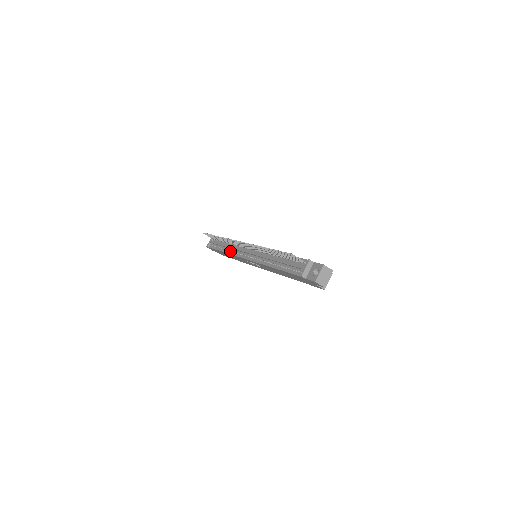
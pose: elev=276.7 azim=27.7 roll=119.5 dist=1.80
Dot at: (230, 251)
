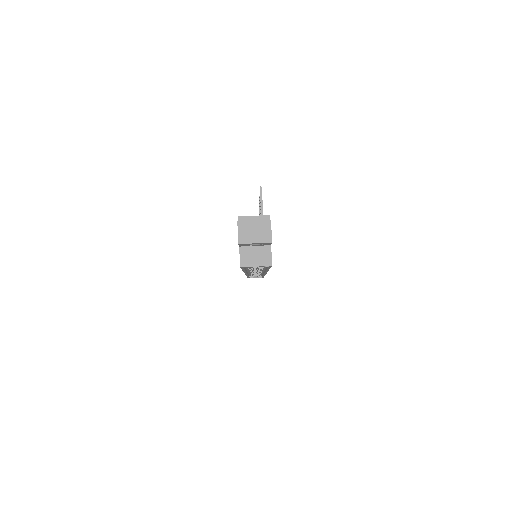
Dot at: occluded
